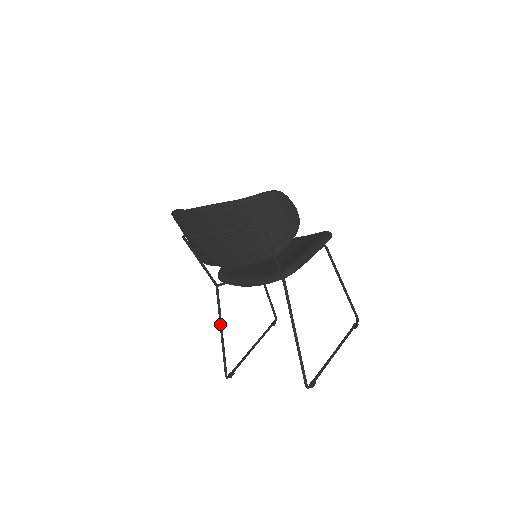
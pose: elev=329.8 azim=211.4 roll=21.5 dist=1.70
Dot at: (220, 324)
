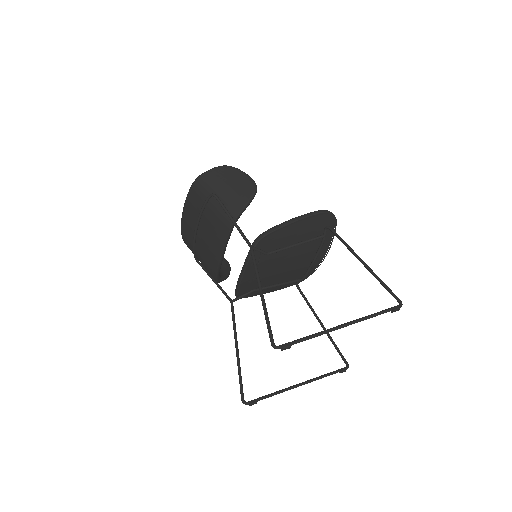
Dot at: occluded
